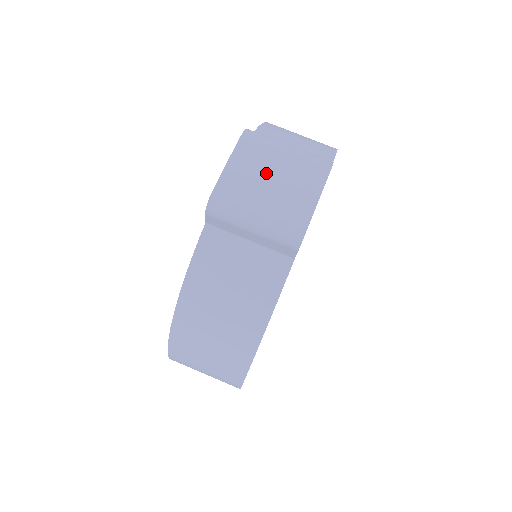
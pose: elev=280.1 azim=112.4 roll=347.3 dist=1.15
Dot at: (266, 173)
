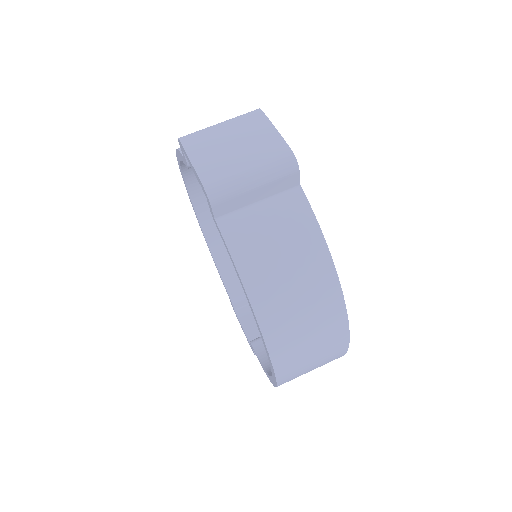
Dot at: (224, 145)
